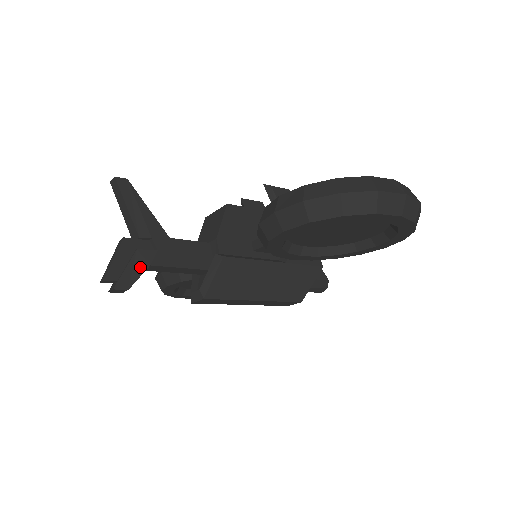
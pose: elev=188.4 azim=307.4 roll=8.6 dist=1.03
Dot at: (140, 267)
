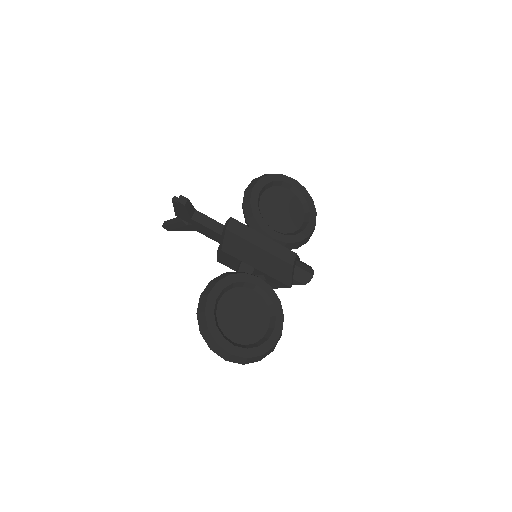
Dot at: occluded
